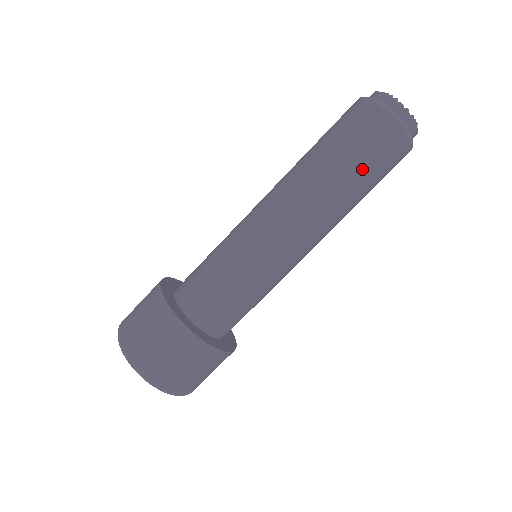
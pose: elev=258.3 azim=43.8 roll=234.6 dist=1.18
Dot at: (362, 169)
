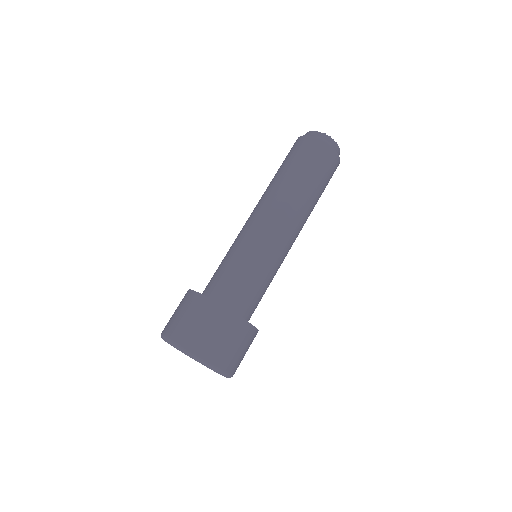
Dot at: (307, 170)
